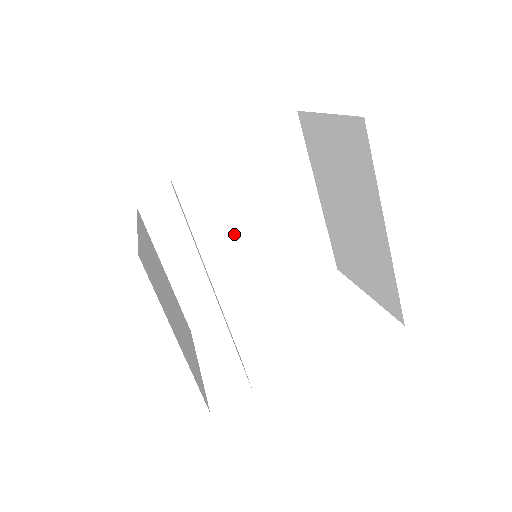
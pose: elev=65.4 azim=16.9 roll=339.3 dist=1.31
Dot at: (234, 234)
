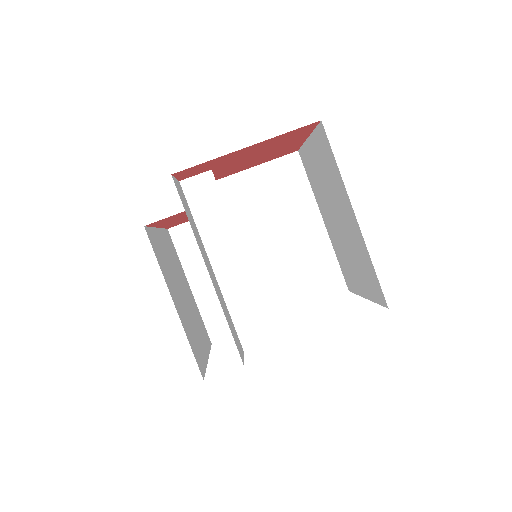
Dot at: (232, 230)
